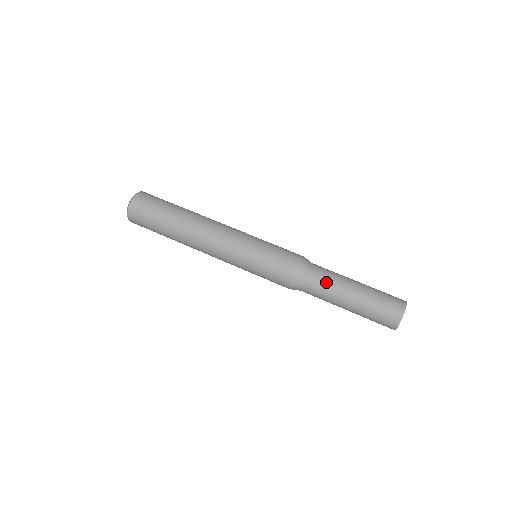
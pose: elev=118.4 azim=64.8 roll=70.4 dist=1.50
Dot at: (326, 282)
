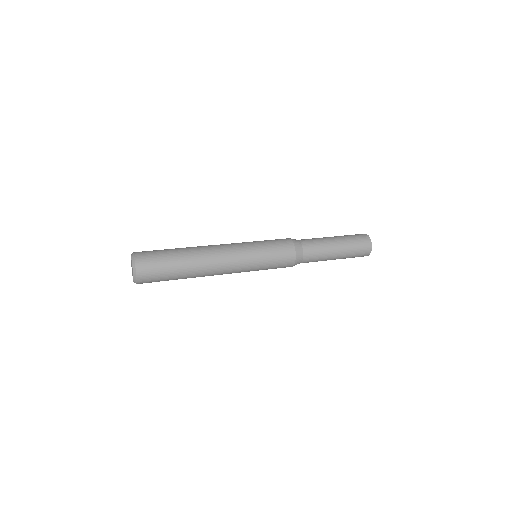
Dot at: (317, 245)
